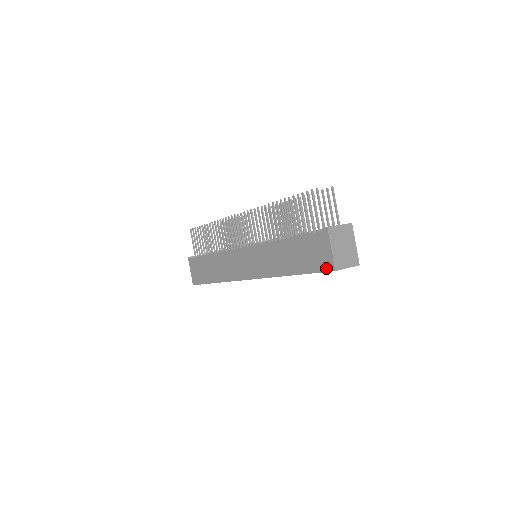
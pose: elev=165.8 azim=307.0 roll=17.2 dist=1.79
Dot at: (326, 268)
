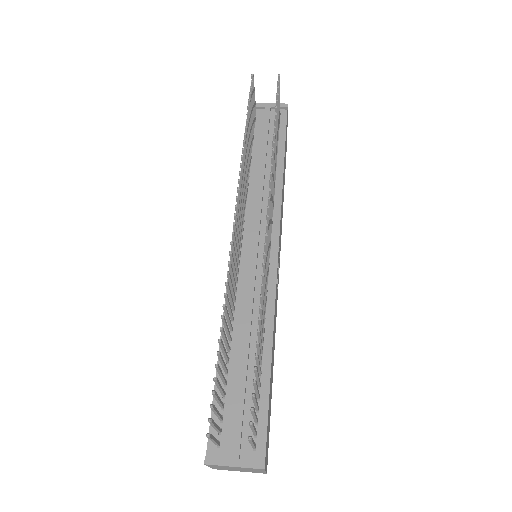
Dot at: occluded
